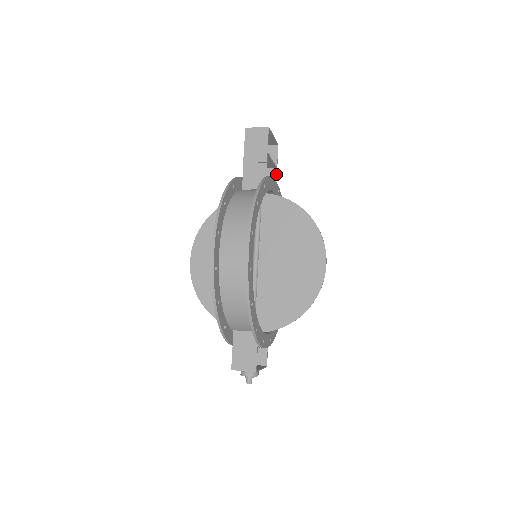
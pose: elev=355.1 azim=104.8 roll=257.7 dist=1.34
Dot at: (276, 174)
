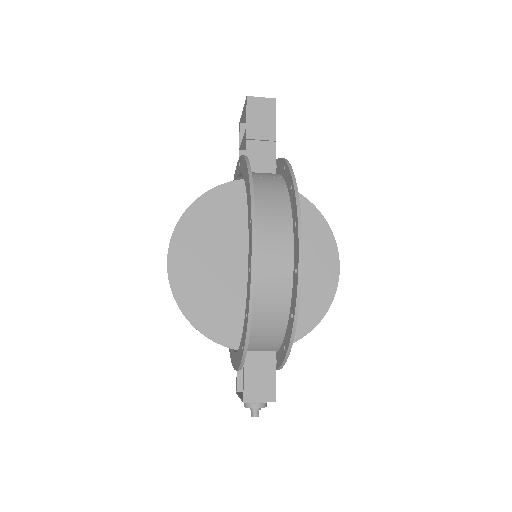
Dot at: occluded
